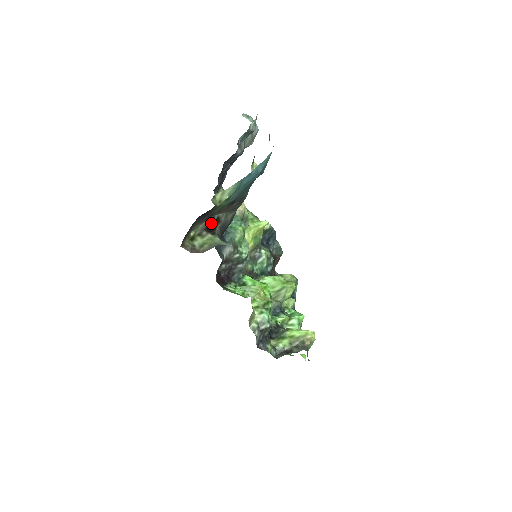
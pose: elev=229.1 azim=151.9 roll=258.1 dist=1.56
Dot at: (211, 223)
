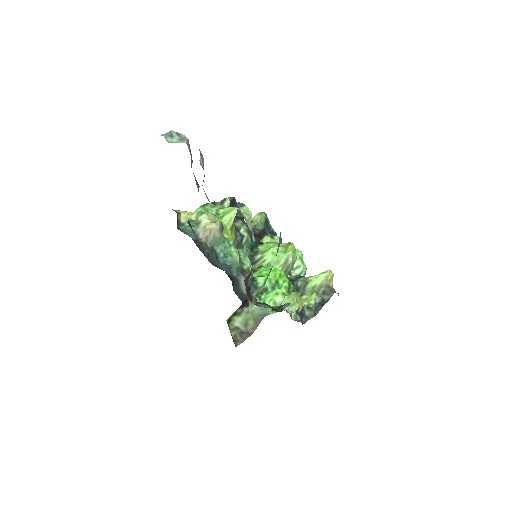
Dot at: occluded
